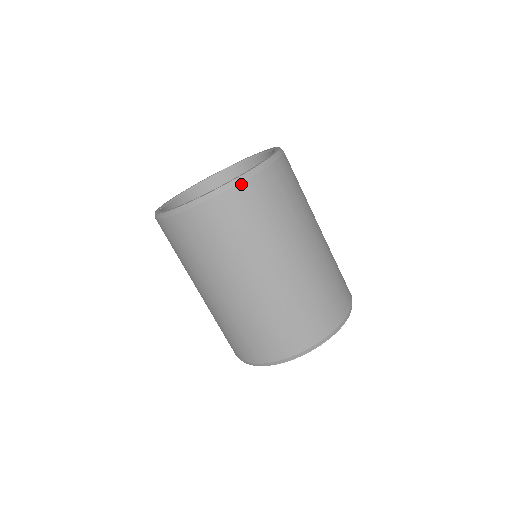
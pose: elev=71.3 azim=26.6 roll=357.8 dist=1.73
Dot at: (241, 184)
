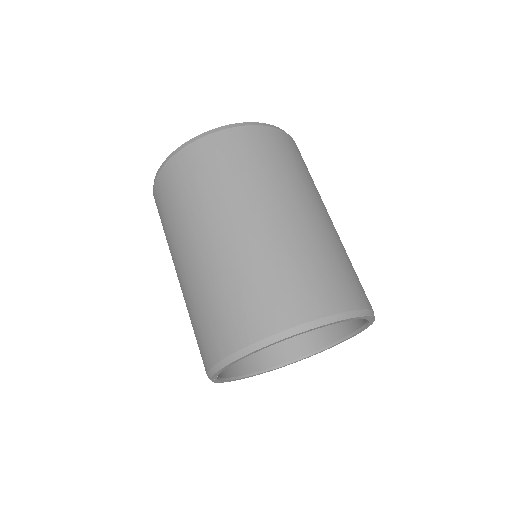
Dot at: (254, 126)
